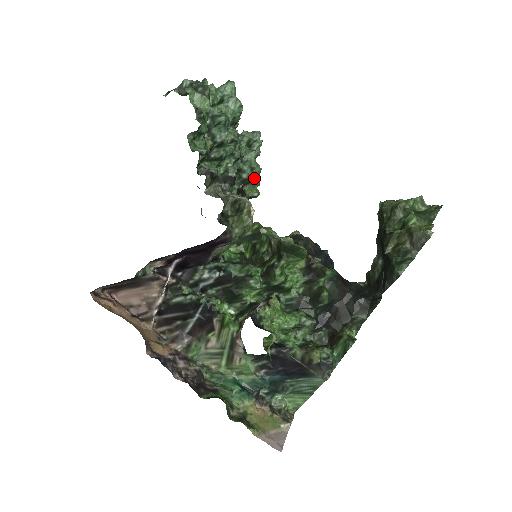
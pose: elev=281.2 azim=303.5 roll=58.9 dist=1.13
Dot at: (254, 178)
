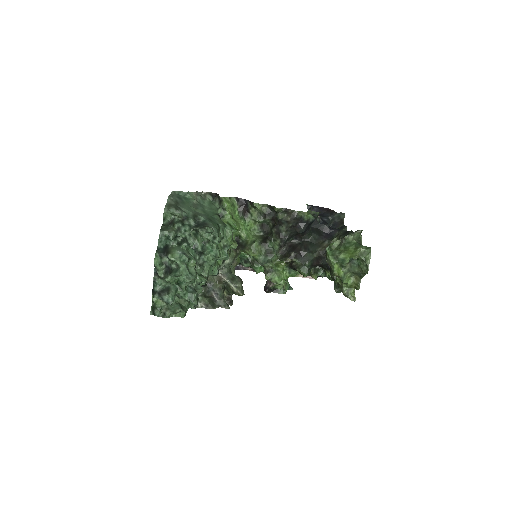
Dot at: (228, 254)
